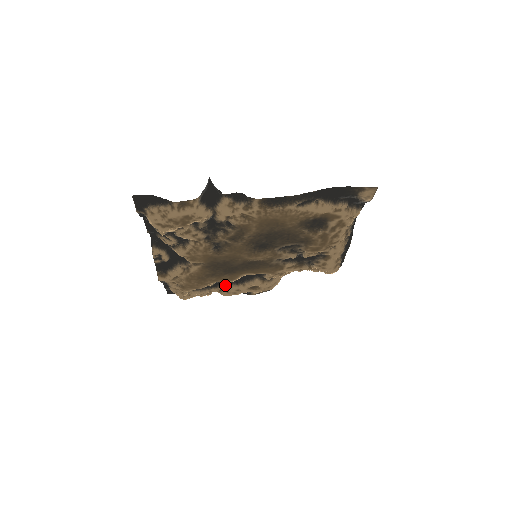
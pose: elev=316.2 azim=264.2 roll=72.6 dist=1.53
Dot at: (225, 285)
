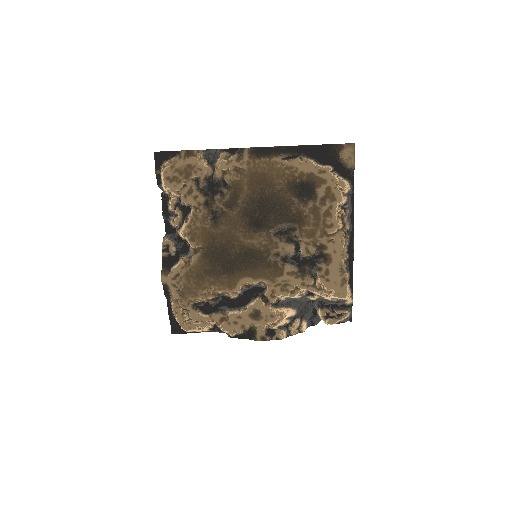
Dot at: (227, 311)
